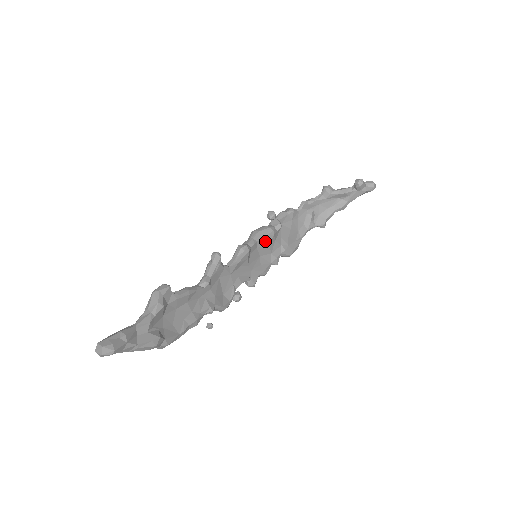
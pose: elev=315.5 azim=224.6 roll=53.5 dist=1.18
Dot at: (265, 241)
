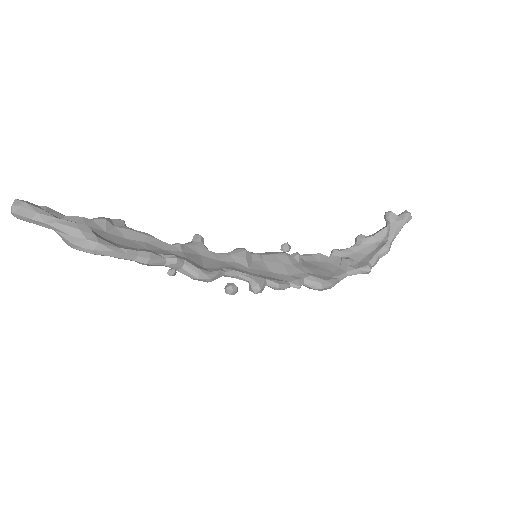
Dot at: (275, 259)
